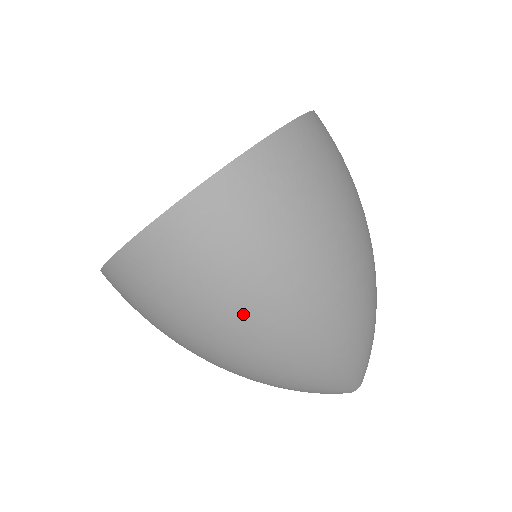
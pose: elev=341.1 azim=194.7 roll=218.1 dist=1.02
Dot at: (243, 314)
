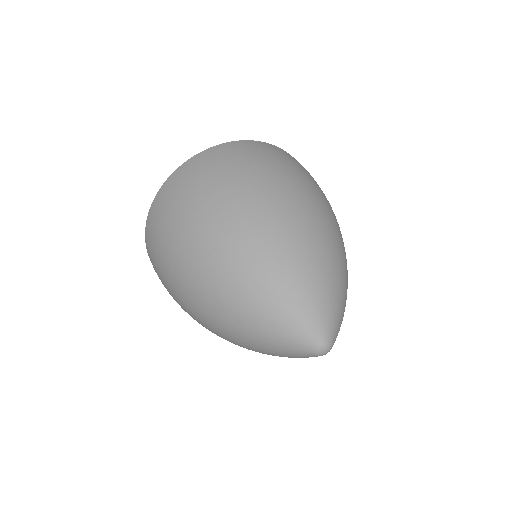
Dot at: (224, 202)
